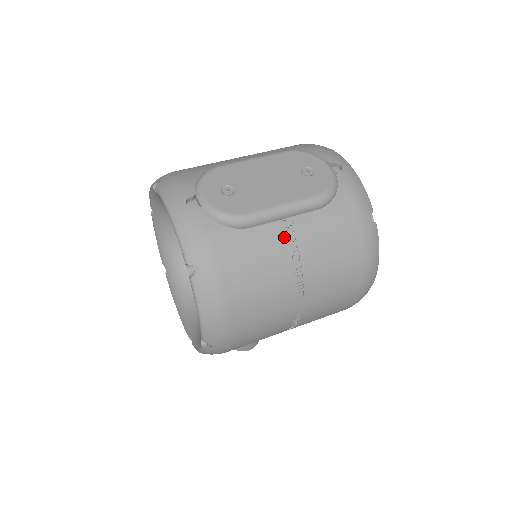
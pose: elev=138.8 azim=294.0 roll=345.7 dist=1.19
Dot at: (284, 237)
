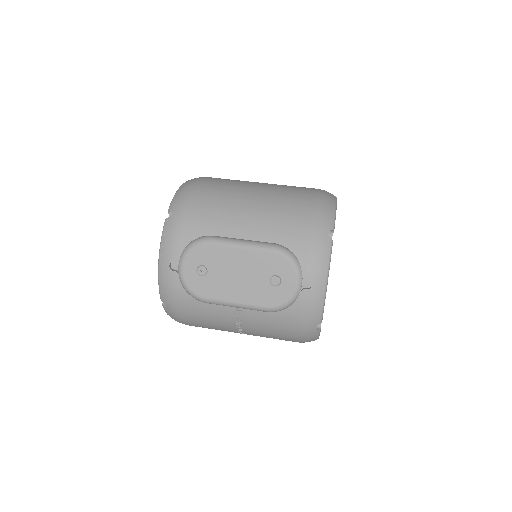
Dot at: (232, 316)
